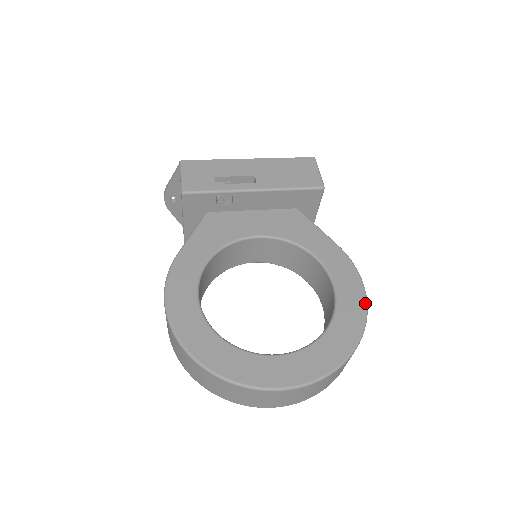
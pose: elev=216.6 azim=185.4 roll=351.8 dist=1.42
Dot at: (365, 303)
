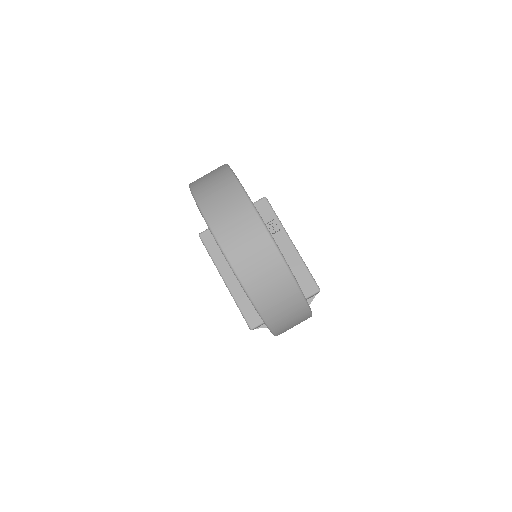
Dot at: occluded
